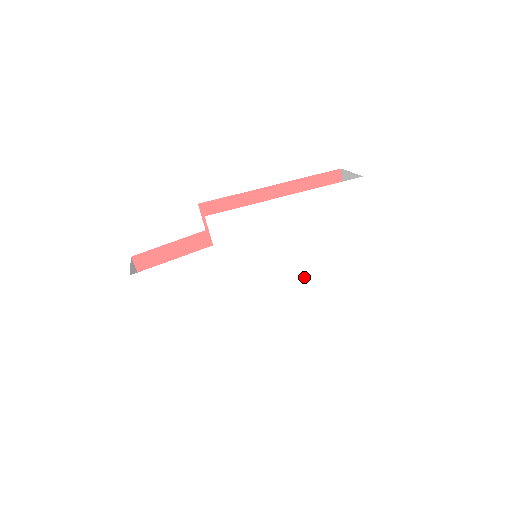
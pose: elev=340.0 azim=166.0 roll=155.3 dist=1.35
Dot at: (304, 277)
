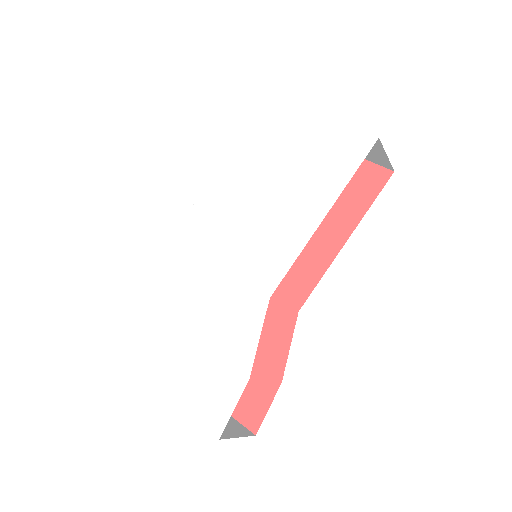
Dot at: (295, 214)
